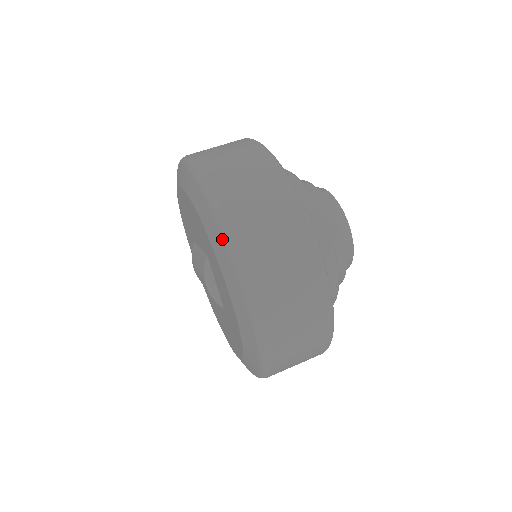
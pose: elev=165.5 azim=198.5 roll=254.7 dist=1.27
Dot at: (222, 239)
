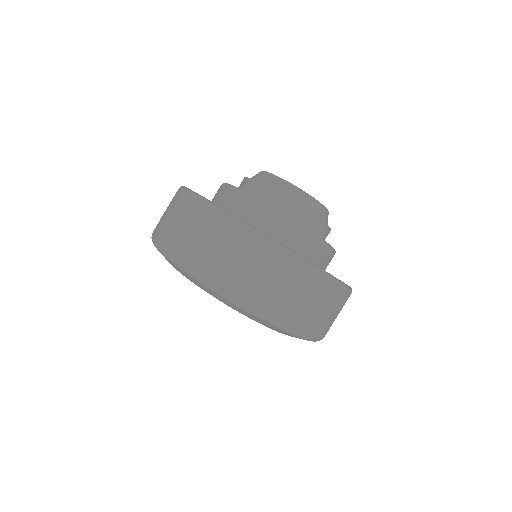
Dot at: occluded
